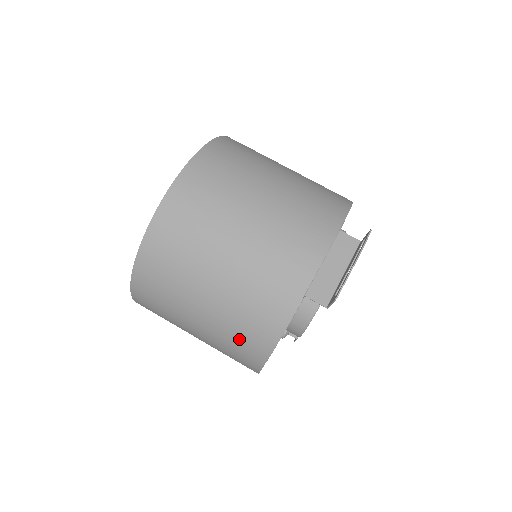
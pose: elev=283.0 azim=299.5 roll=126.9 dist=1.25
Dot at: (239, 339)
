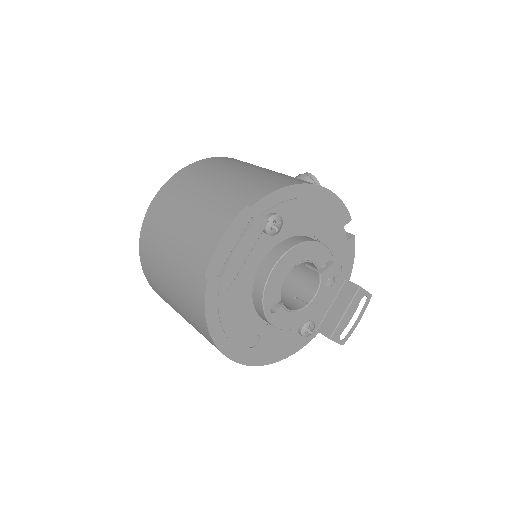
Dot at: (197, 327)
